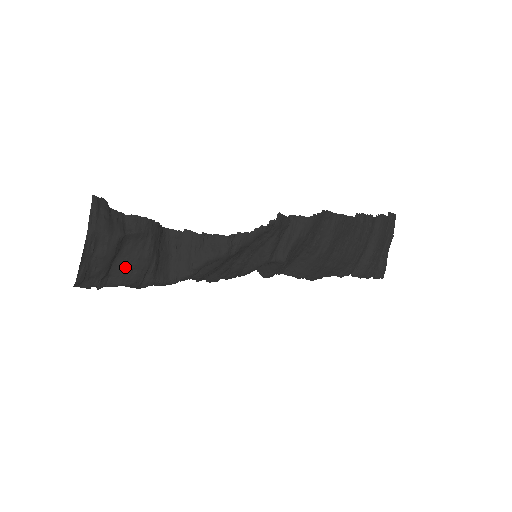
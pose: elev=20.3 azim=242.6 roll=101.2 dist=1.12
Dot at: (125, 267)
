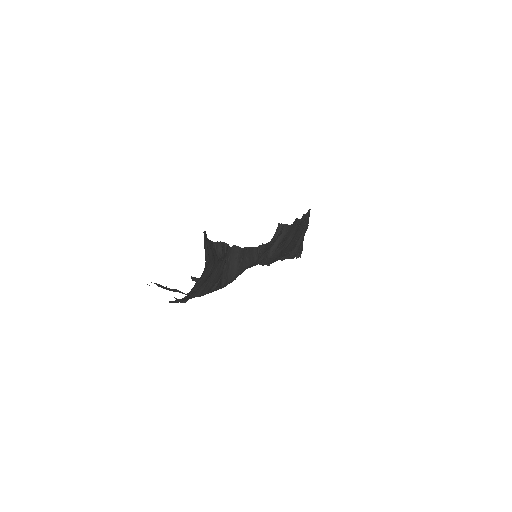
Dot at: (207, 283)
